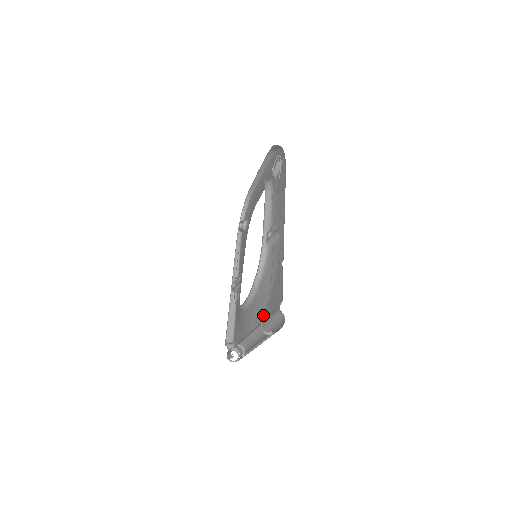
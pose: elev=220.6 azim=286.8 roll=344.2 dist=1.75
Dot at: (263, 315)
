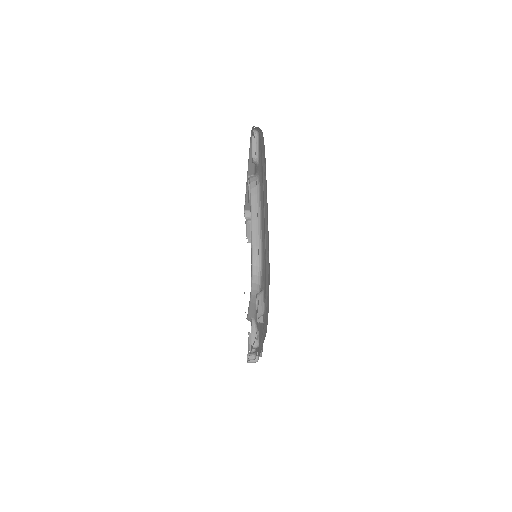
Dot at: occluded
